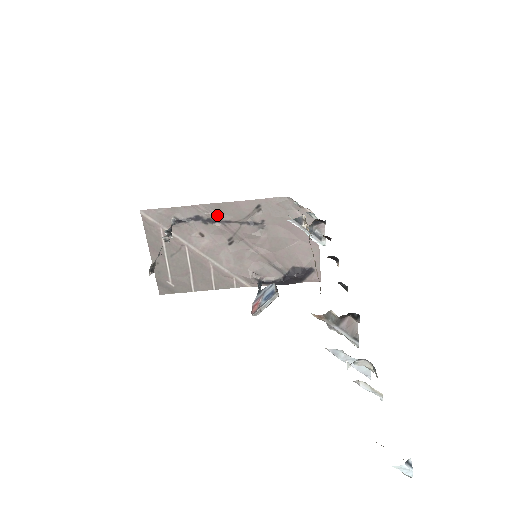
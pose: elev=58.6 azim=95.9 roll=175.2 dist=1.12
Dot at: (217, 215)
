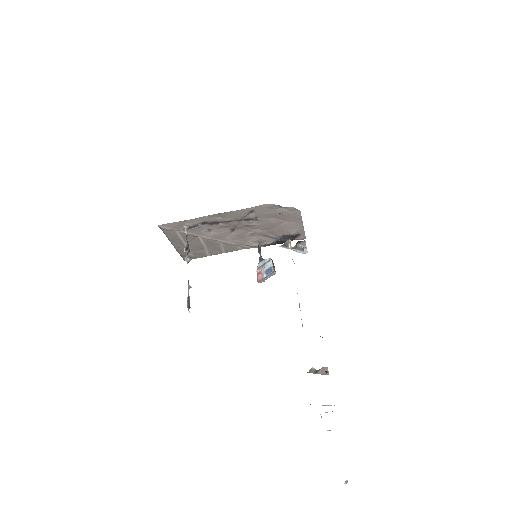
Dot at: (219, 219)
